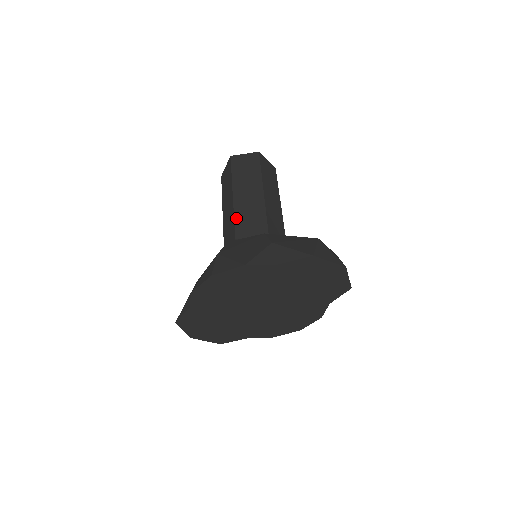
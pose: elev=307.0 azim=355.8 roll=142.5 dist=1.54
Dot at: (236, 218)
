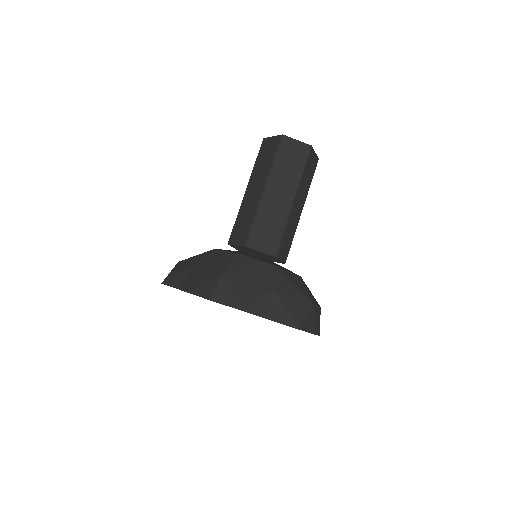
Dot at: (255, 222)
